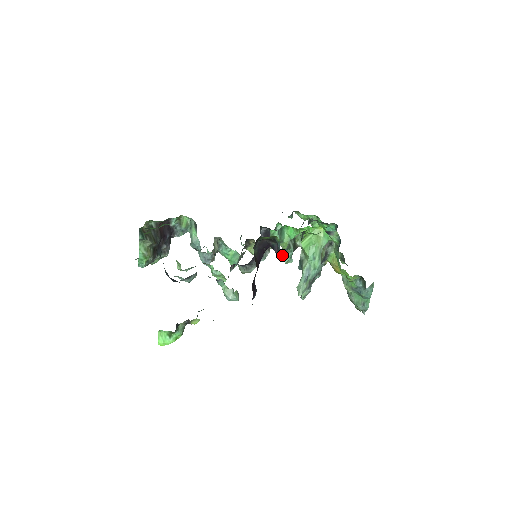
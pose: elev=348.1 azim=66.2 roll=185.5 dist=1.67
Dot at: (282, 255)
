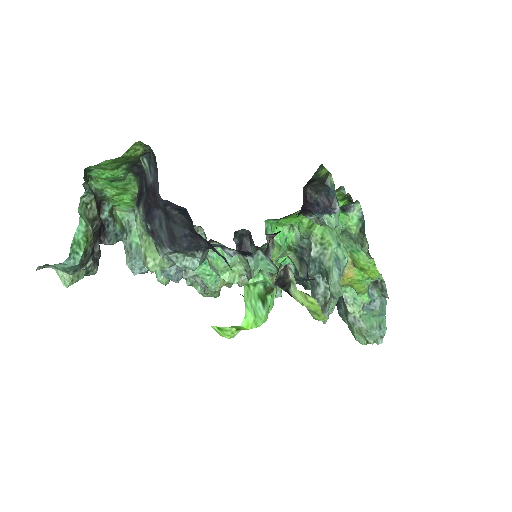
Dot at: (332, 212)
